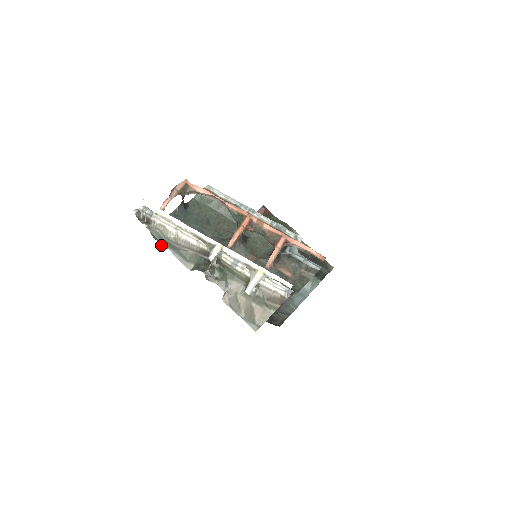
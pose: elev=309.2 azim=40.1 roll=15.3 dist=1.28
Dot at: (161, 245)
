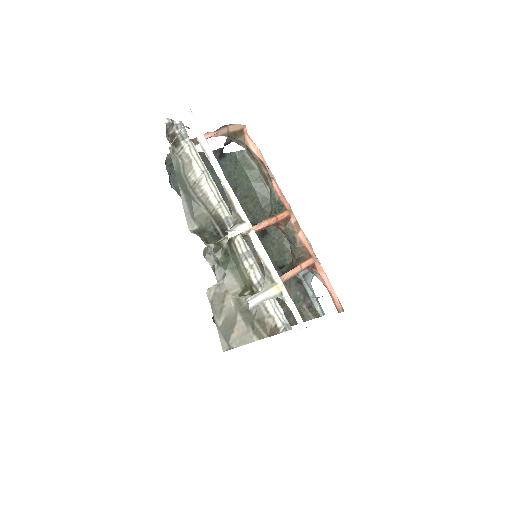
Dot at: (169, 180)
